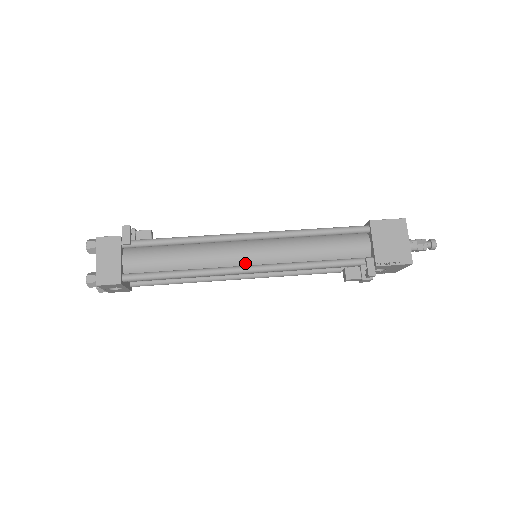
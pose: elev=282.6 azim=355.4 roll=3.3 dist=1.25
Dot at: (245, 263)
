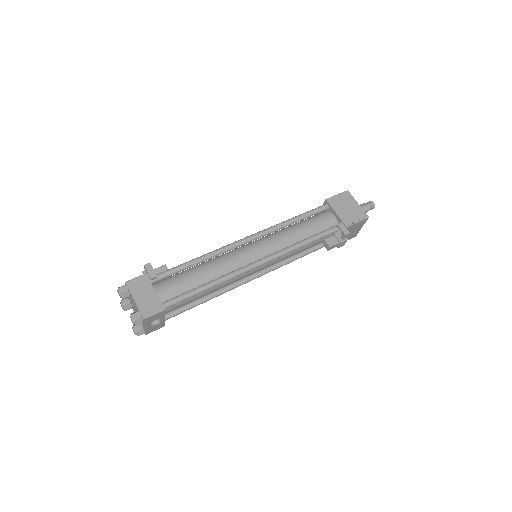
Dot at: (253, 260)
